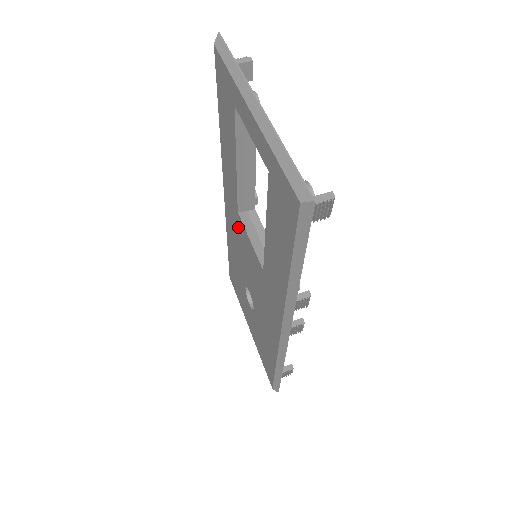
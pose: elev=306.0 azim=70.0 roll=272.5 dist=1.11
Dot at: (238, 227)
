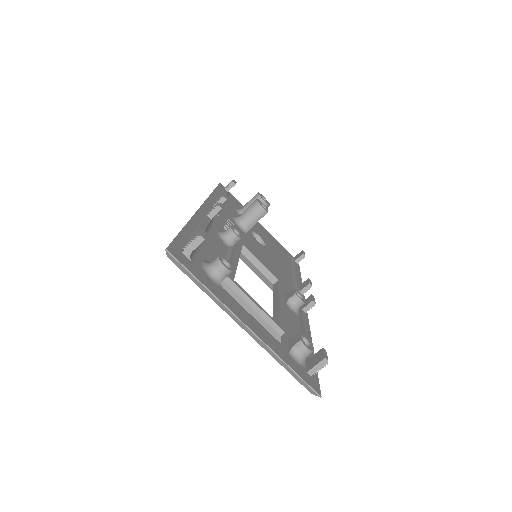
Dot at: occluded
